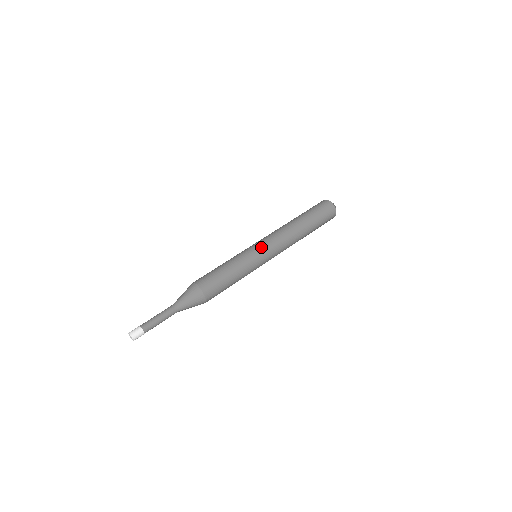
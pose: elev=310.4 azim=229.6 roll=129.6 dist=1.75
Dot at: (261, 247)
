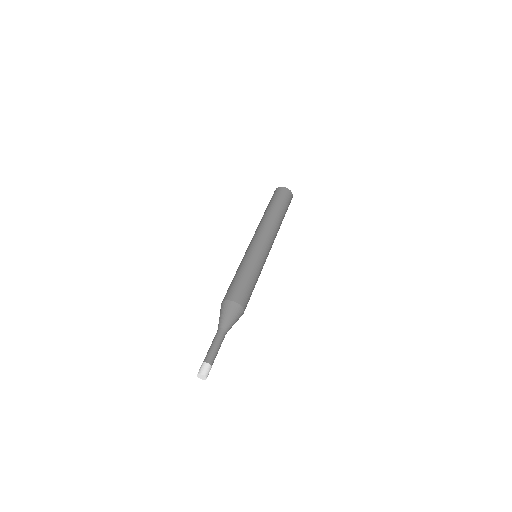
Dot at: (254, 244)
